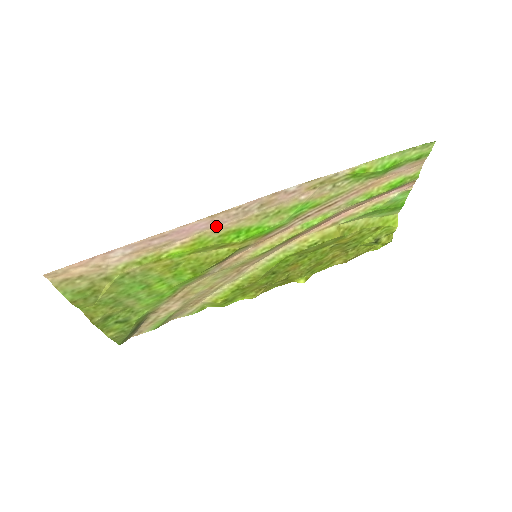
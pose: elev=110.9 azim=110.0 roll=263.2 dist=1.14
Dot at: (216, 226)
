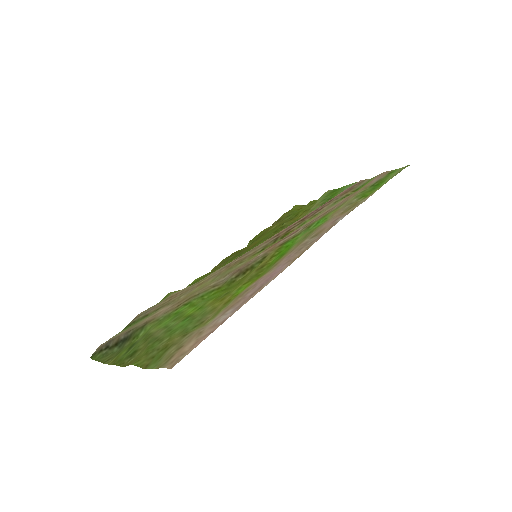
Dot at: (282, 261)
